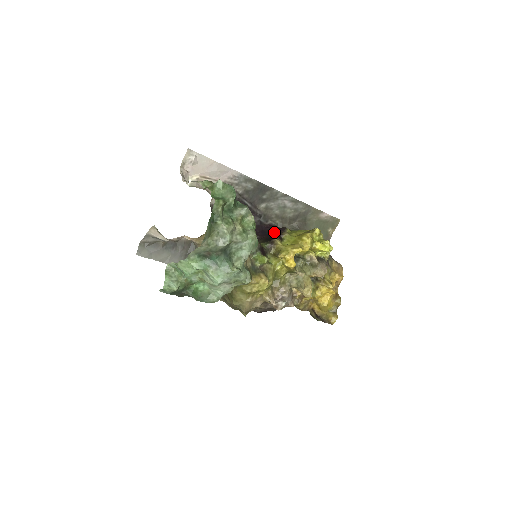
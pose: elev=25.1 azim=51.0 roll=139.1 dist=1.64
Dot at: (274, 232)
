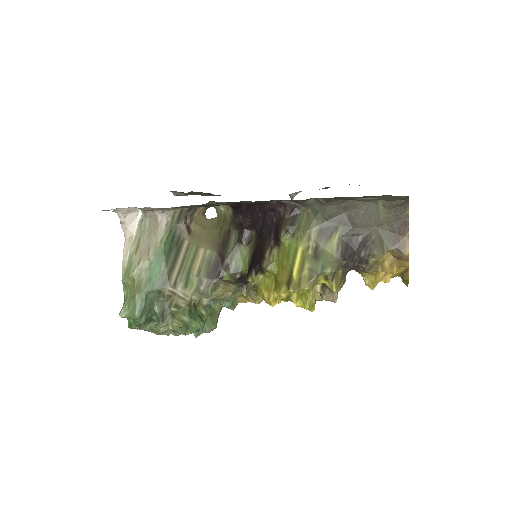
Dot at: (269, 236)
